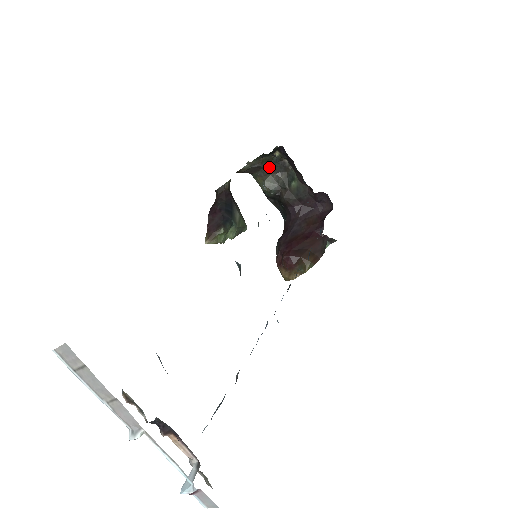
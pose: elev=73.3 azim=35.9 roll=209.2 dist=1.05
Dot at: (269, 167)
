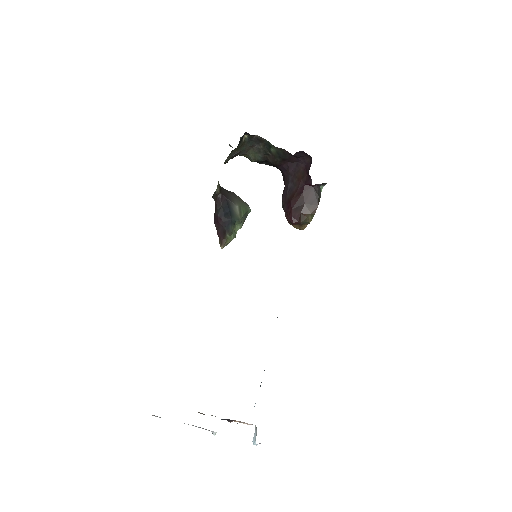
Dot at: (246, 147)
